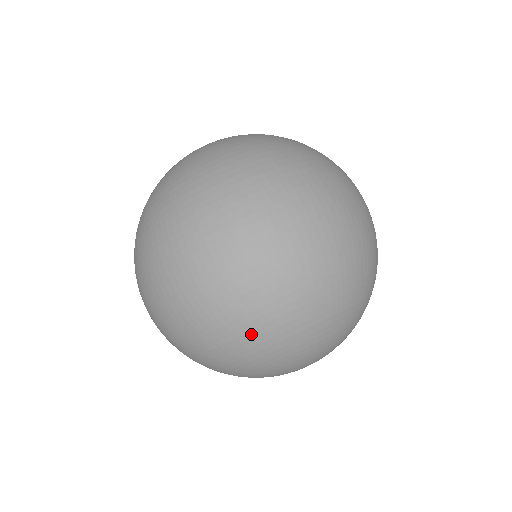
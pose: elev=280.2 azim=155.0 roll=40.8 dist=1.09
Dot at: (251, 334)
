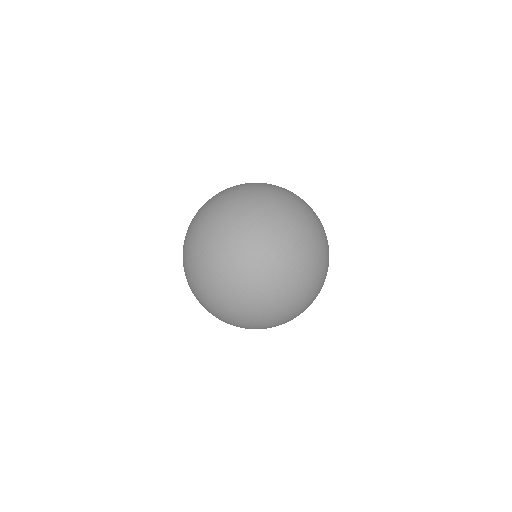
Dot at: (277, 306)
